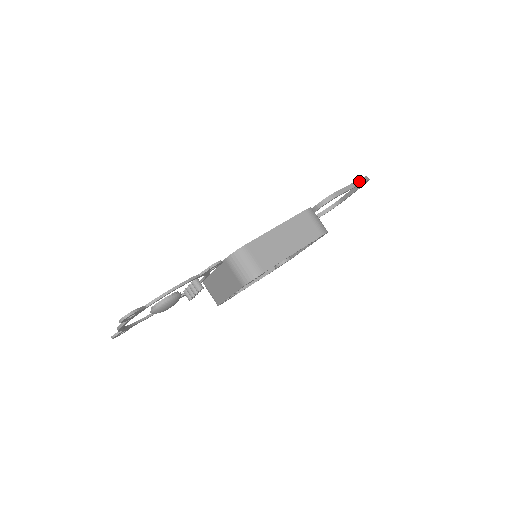
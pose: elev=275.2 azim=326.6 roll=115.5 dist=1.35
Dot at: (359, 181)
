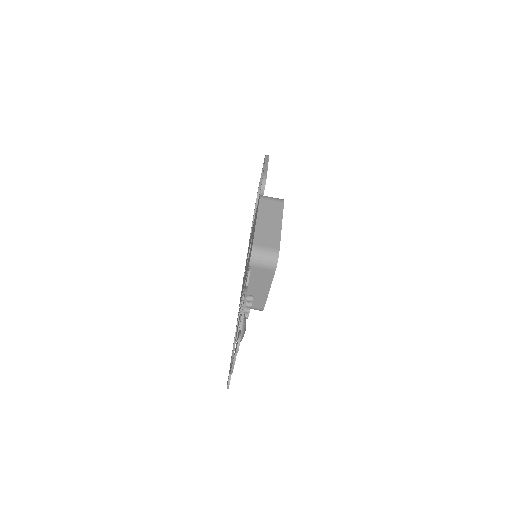
Dot at: (266, 160)
